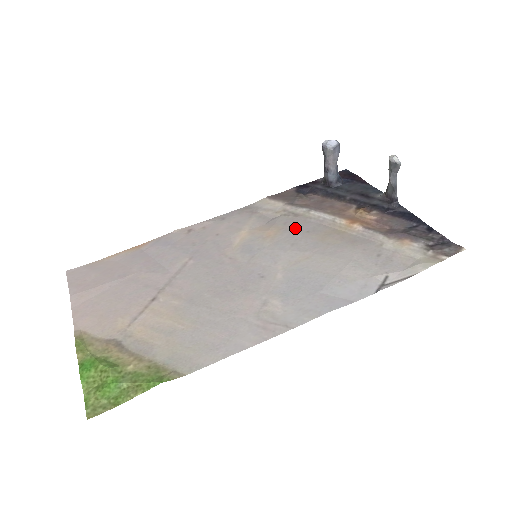
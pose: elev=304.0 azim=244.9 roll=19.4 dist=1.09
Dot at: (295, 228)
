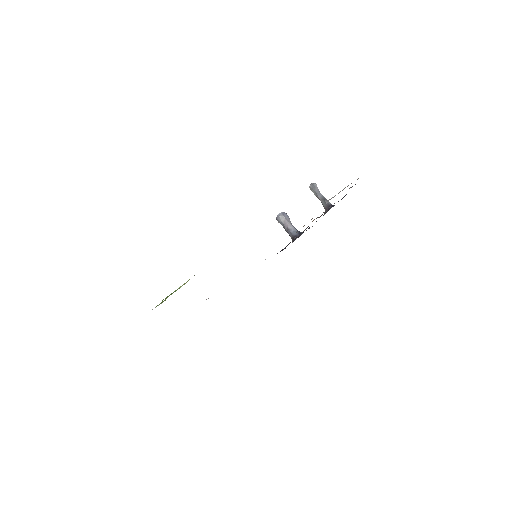
Dot at: occluded
